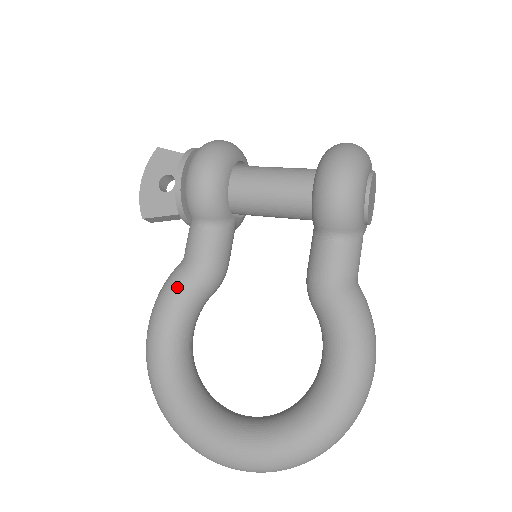
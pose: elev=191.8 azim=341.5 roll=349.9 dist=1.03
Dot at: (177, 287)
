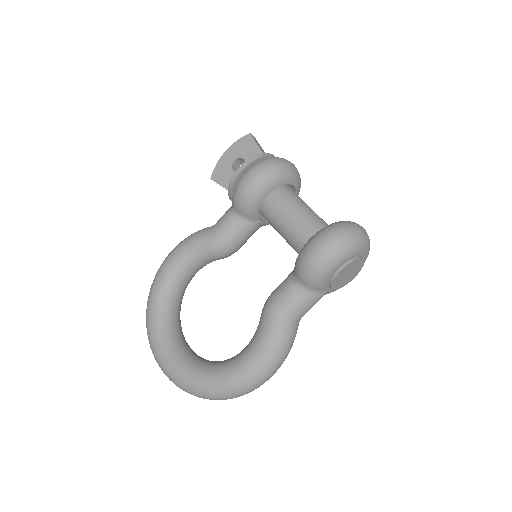
Dot at: (197, 242)
